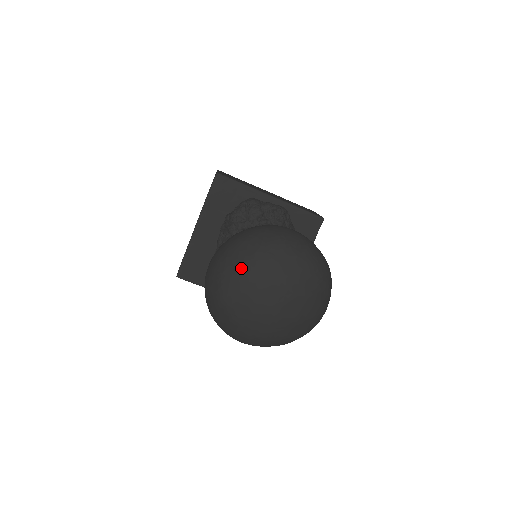
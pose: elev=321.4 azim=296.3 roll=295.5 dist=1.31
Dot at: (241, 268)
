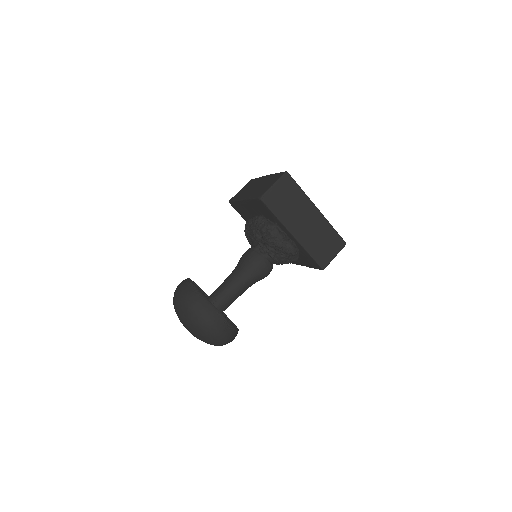
Dot at: (178, 314)
